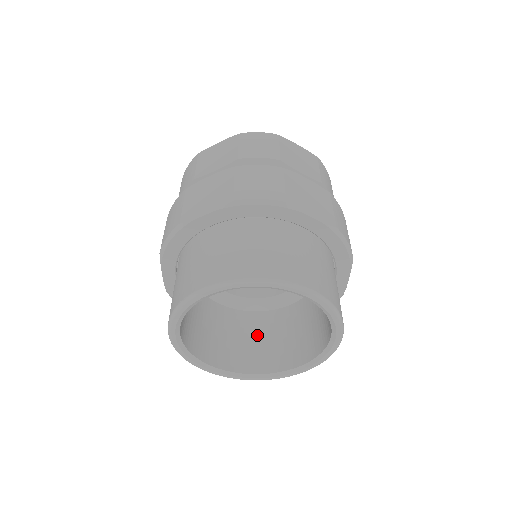
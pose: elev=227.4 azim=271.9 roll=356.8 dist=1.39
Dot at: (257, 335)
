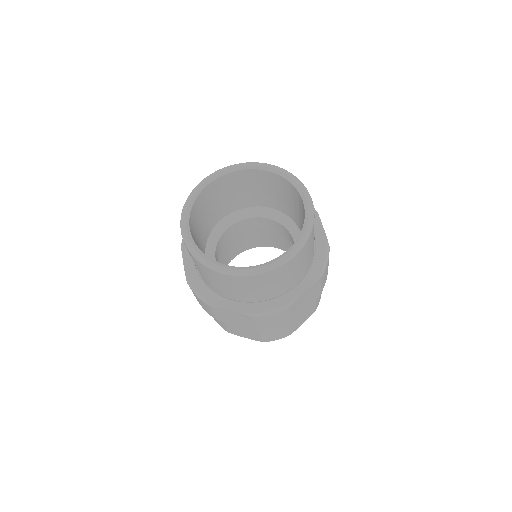
Dot at: occluded
